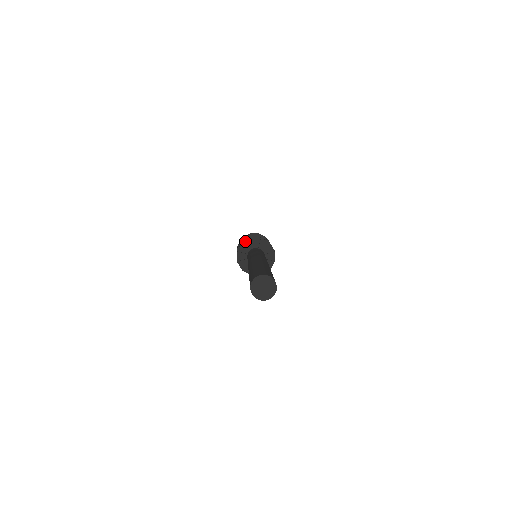
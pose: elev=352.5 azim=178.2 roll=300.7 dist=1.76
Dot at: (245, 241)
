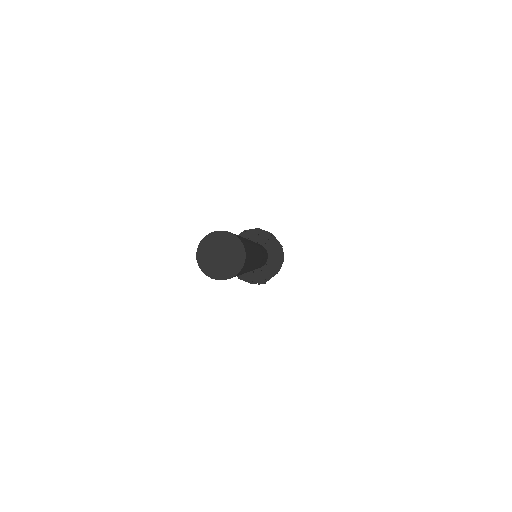
Dot at: (264, 230)
